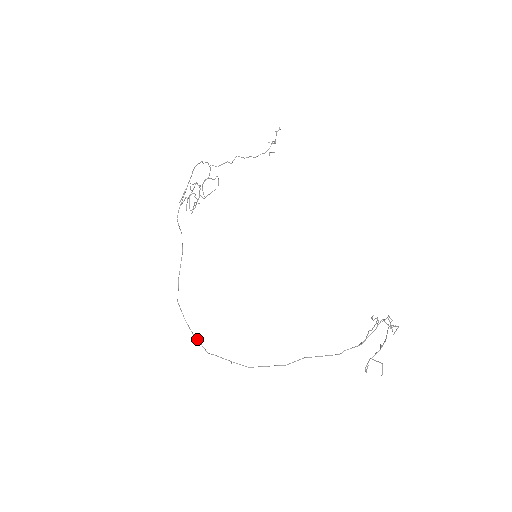
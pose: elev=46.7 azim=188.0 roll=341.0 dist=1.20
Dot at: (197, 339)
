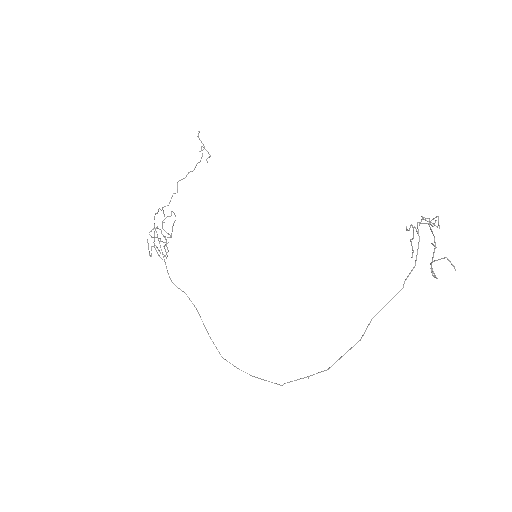
Dot at: (262, 379)
